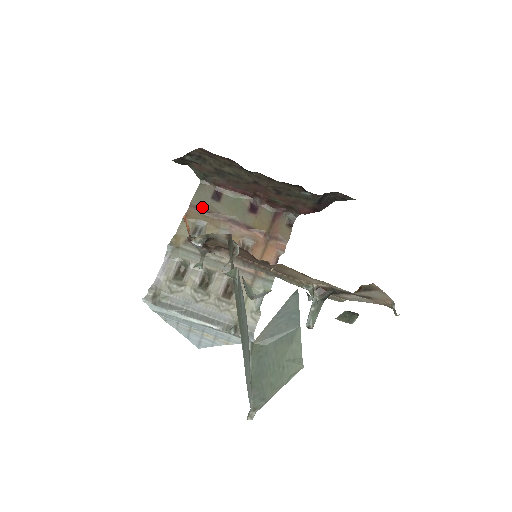
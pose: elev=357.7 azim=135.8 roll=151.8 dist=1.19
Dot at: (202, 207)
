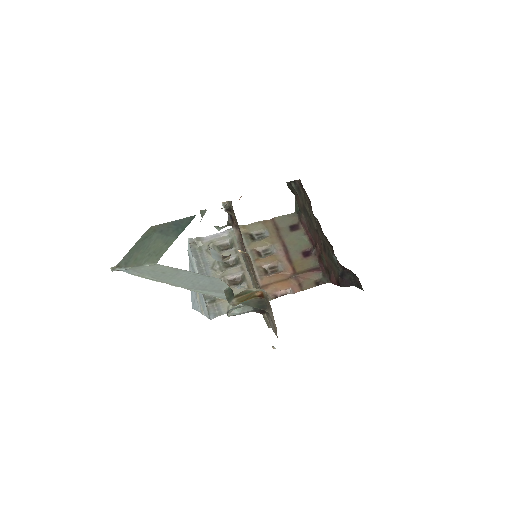
Dot at: (278, 226)
